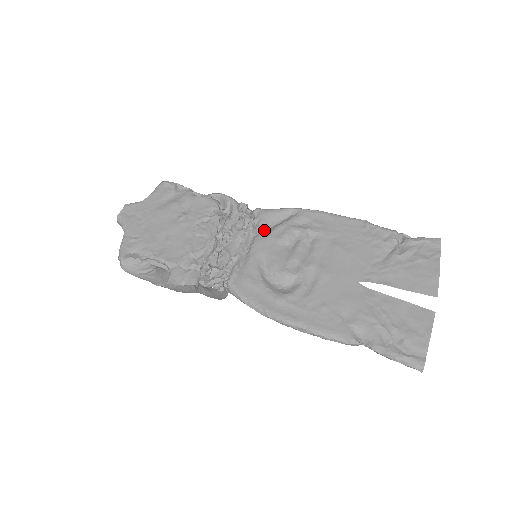
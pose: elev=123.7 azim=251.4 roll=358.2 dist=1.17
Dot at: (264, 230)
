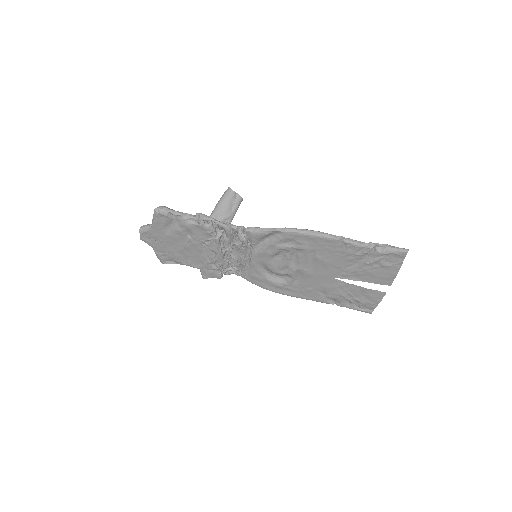
Dot at: (257, 245)
